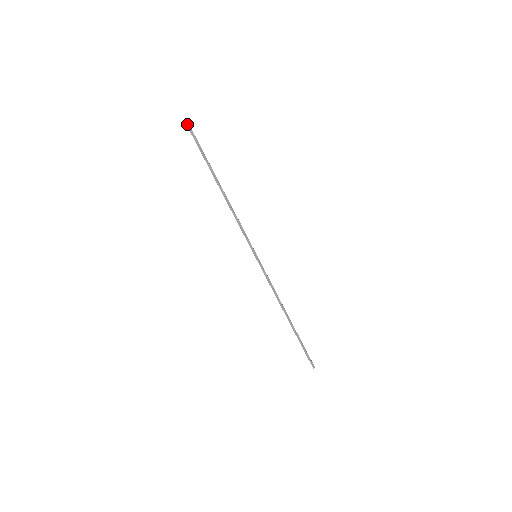
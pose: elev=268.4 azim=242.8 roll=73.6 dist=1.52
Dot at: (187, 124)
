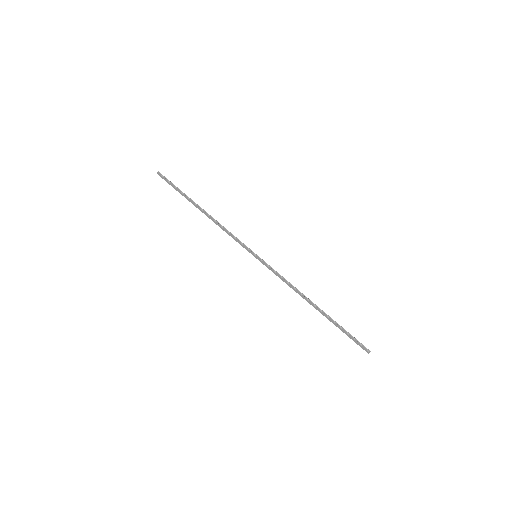
Dot at: (160, 175)
